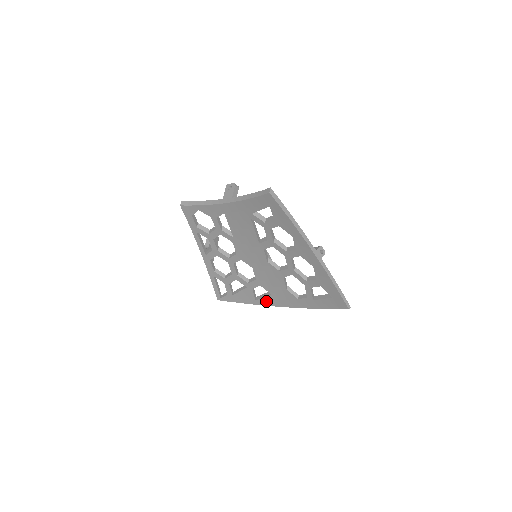
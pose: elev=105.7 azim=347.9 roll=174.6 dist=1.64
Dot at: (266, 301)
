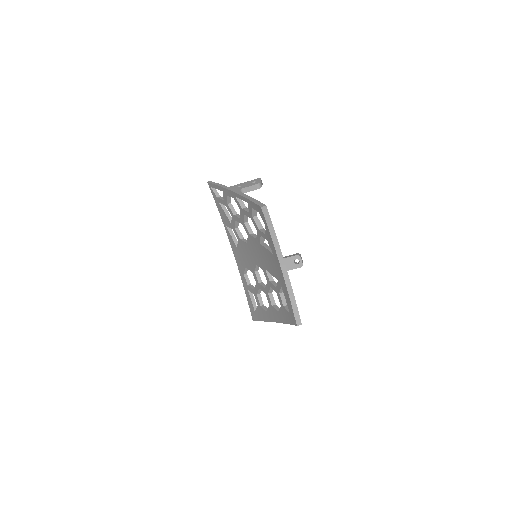
Dot at: (230, 238)
